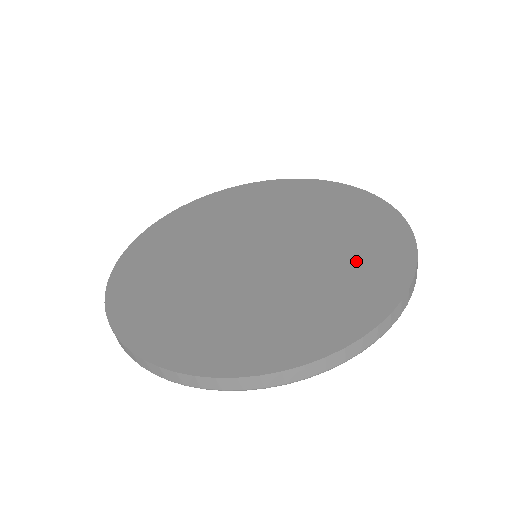
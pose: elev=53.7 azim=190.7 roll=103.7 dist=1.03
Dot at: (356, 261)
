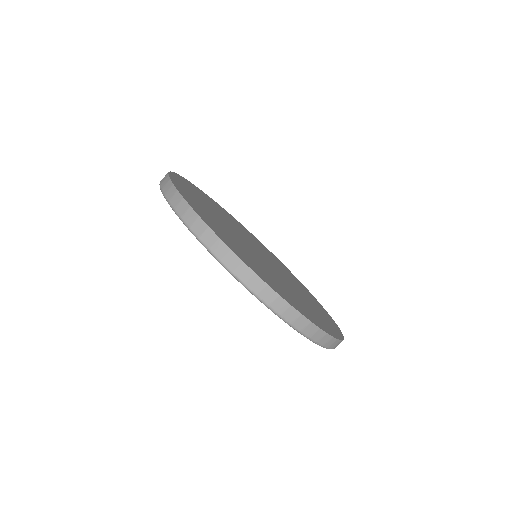
Dot at: (304, 304)
